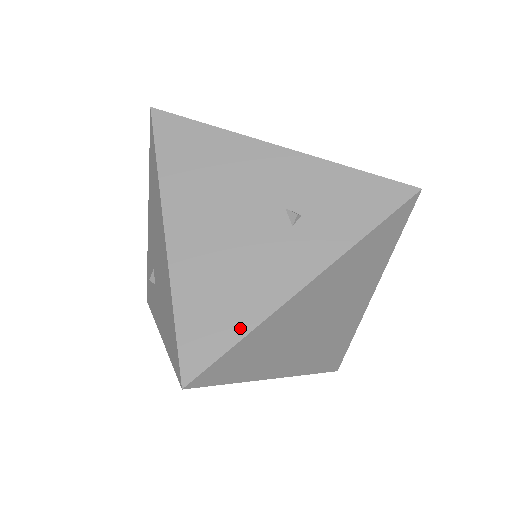
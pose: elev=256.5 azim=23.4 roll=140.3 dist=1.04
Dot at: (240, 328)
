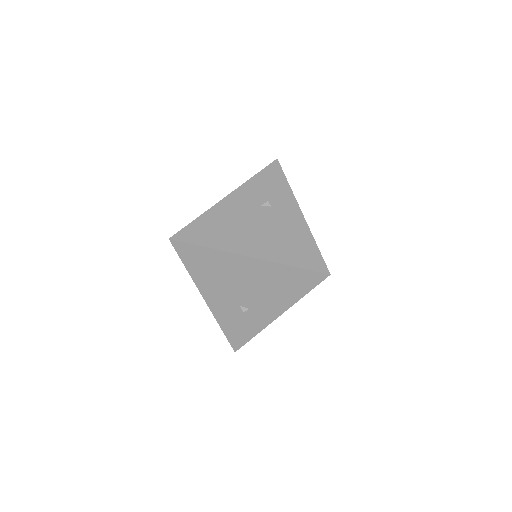
Dot at: (311, 243)
